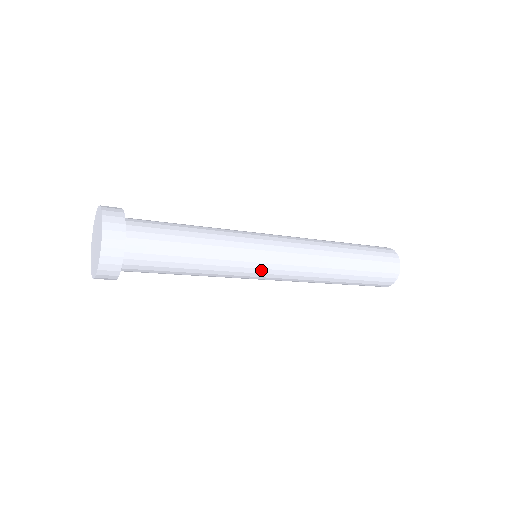
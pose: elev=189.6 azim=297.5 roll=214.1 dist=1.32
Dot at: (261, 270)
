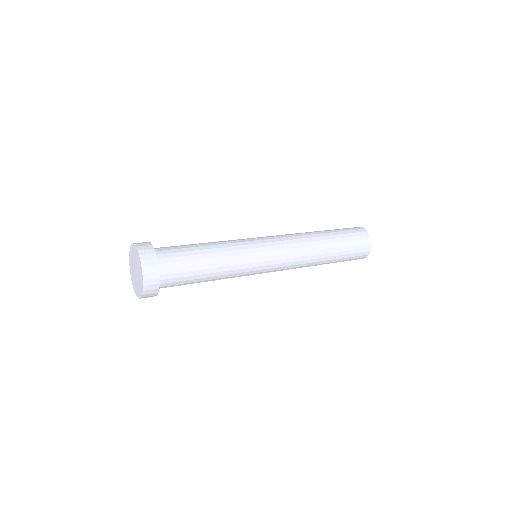
Dot at: (263, 258)
